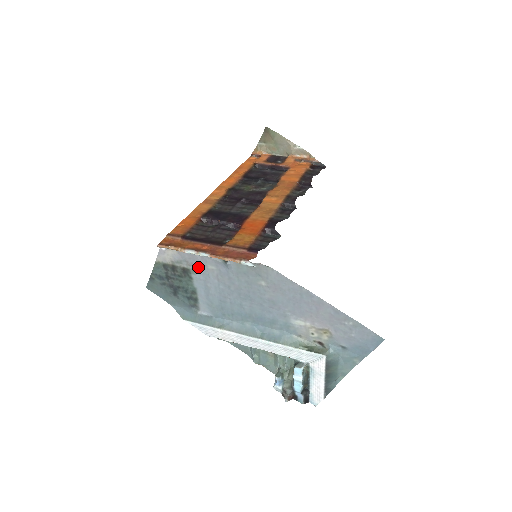
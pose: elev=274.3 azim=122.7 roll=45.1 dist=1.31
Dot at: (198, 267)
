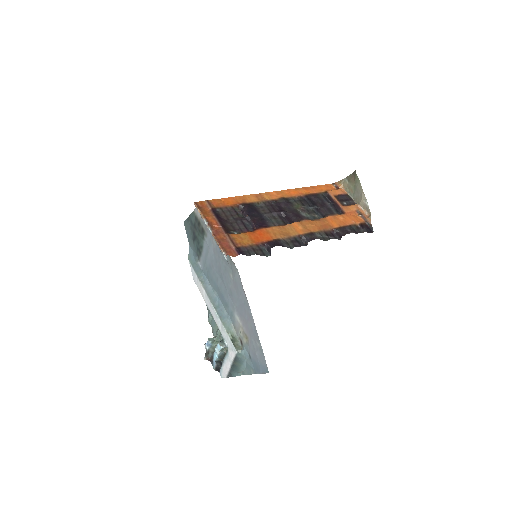
Dot at: (209, 235)
